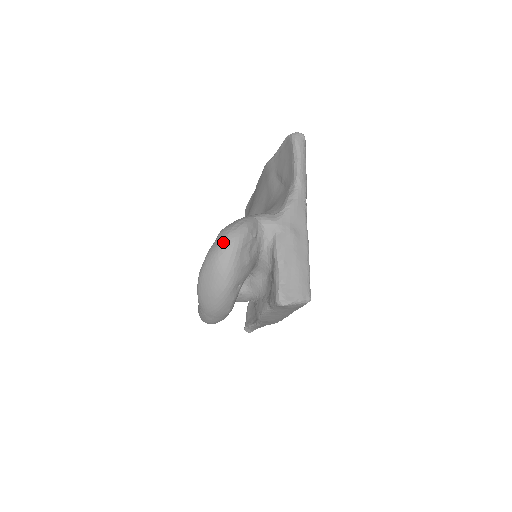
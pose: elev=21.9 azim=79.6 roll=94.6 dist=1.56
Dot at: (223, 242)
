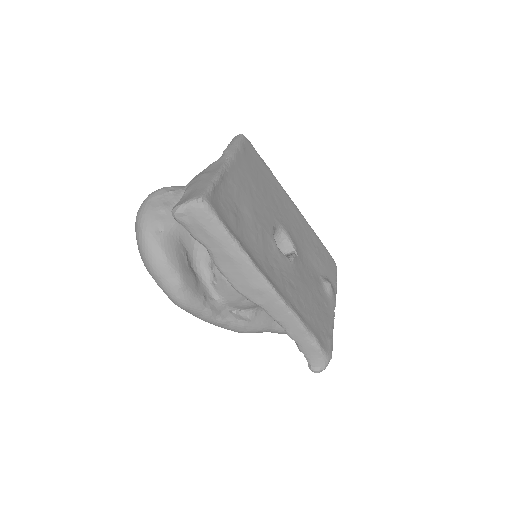
Dot at: occluded
